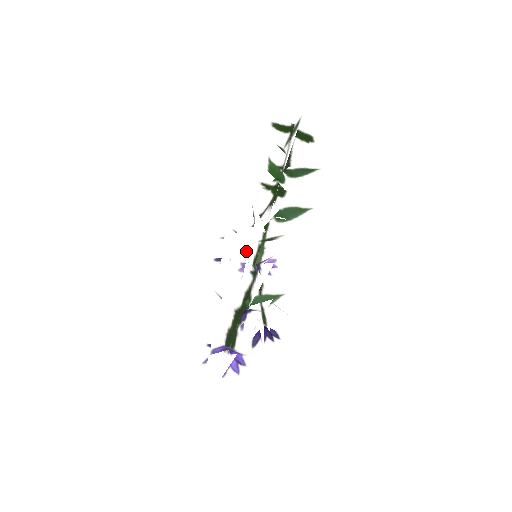
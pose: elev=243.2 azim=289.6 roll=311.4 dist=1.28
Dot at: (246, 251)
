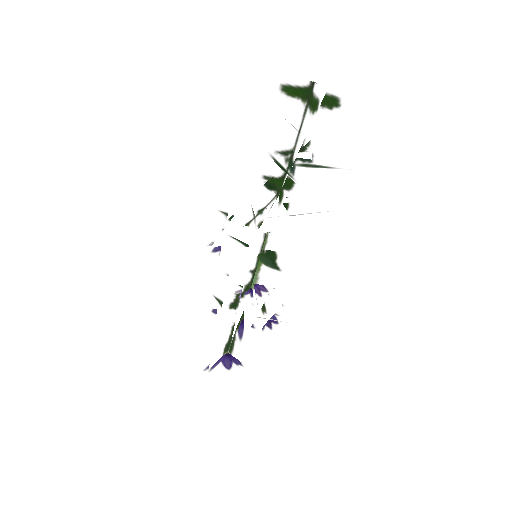
Dot at: (243, 268)
